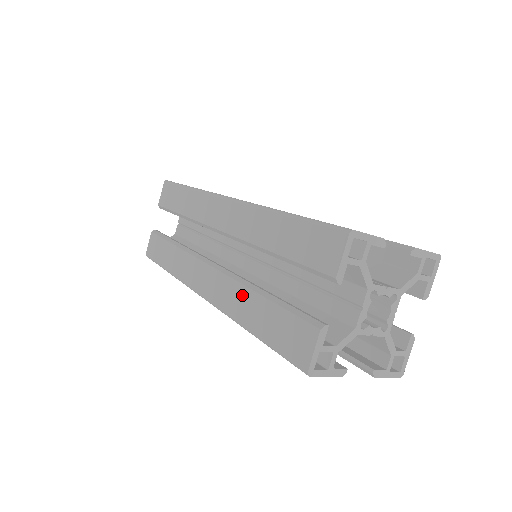
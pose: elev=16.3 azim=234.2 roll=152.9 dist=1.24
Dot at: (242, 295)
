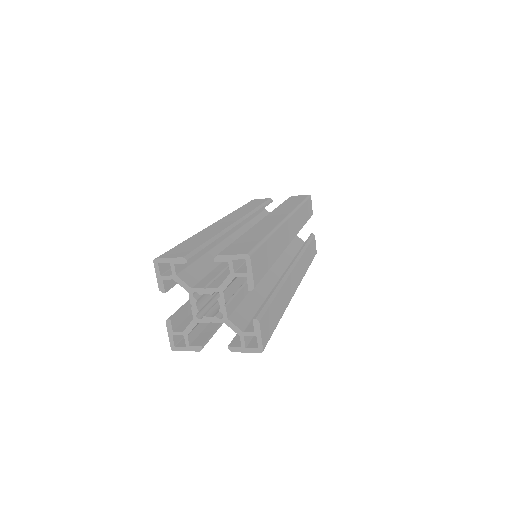
Dot at: occluded
